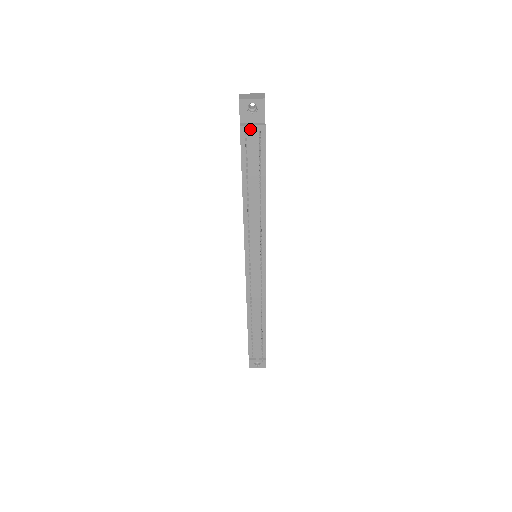
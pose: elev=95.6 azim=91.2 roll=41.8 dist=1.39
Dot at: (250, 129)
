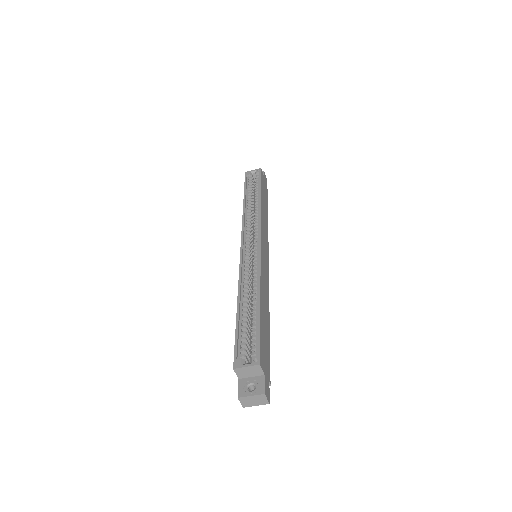
Dot at: occluded
